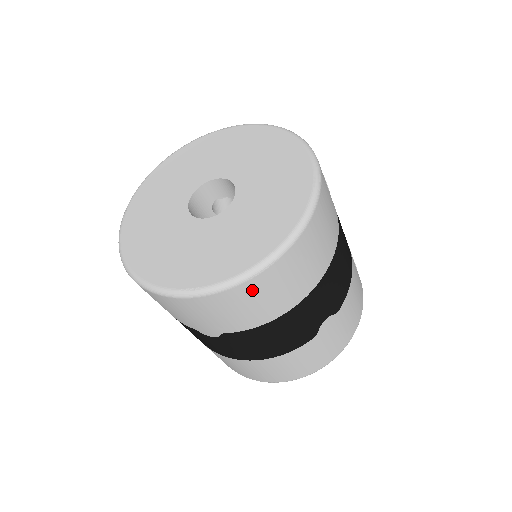
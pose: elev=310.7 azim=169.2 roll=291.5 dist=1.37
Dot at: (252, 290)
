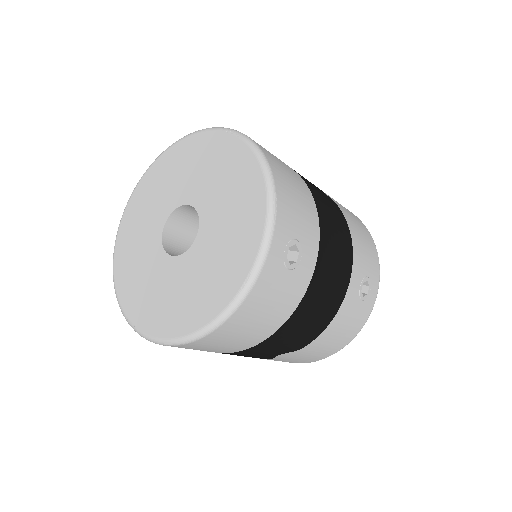
Dot at: occluded
